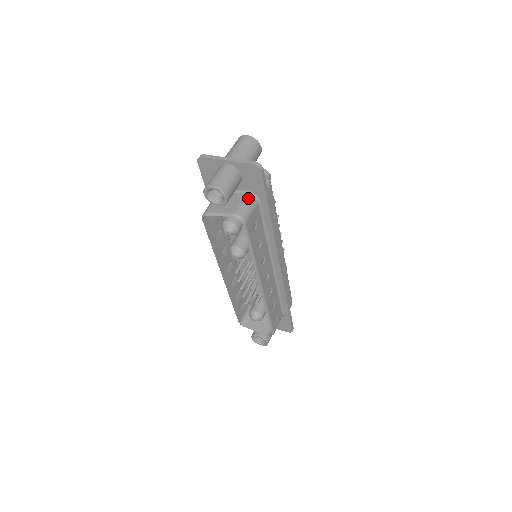
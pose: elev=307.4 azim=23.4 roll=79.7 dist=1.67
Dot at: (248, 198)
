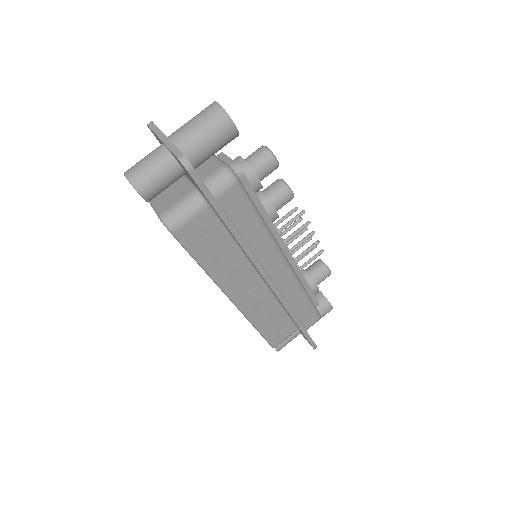
Dot at: (191, 197)
